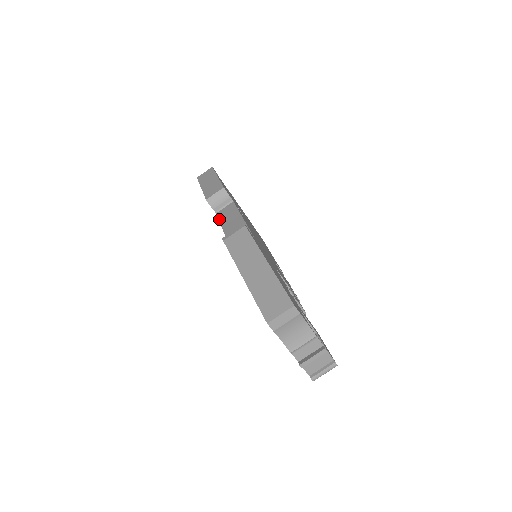
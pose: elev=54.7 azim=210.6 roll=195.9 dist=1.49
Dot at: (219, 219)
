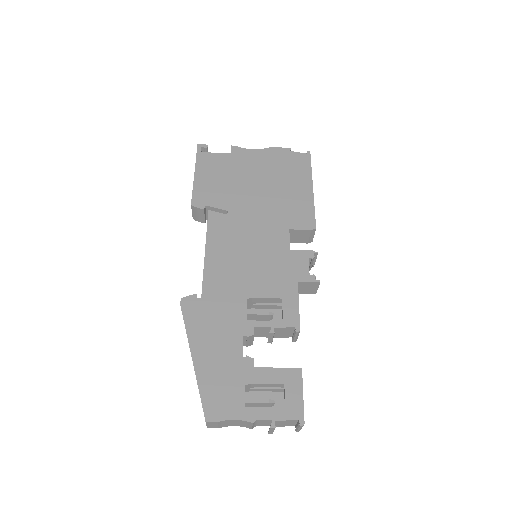
Dot at: occluded
